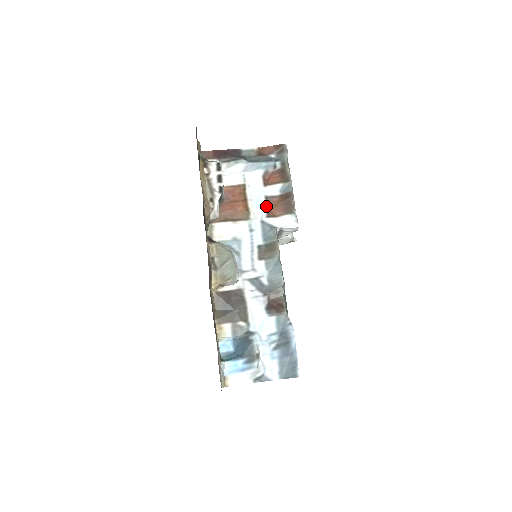
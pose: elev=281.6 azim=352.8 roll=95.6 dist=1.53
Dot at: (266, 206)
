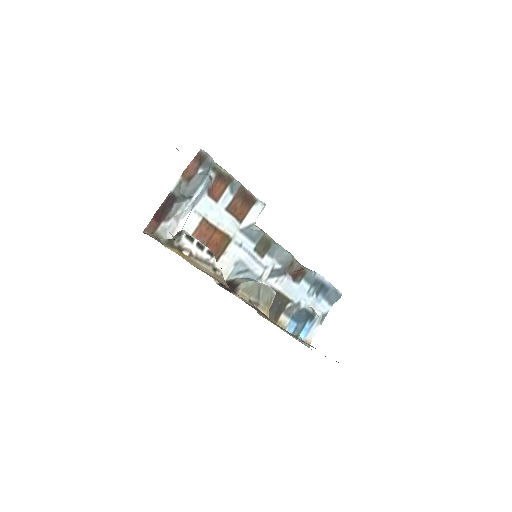
Dot at: (233, 216)
